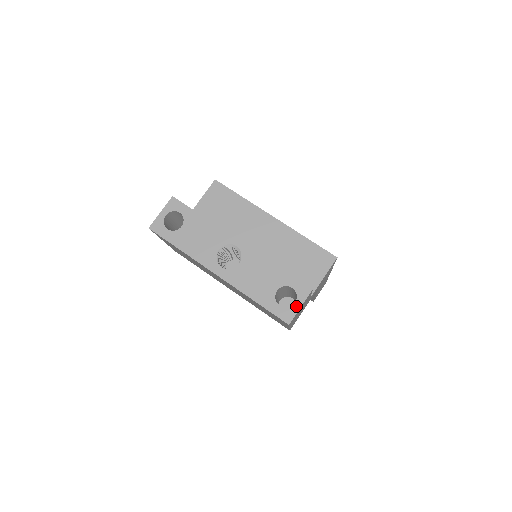
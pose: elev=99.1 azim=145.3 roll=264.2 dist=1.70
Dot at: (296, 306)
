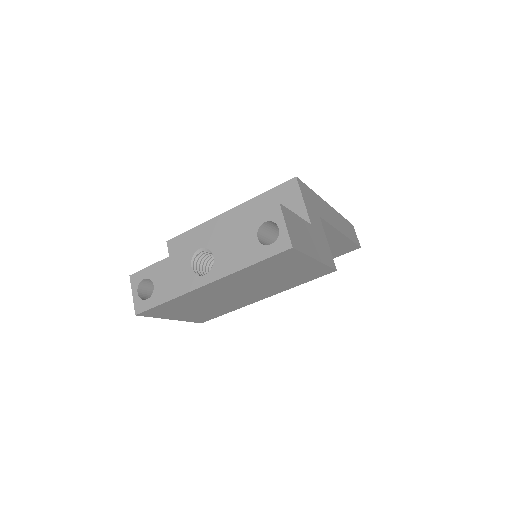
Dot at: (282, 229)
